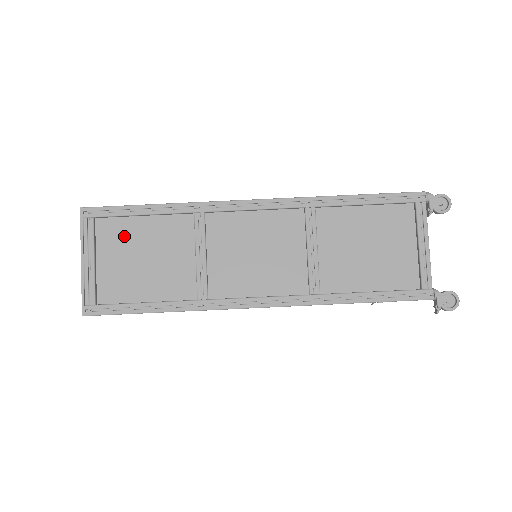
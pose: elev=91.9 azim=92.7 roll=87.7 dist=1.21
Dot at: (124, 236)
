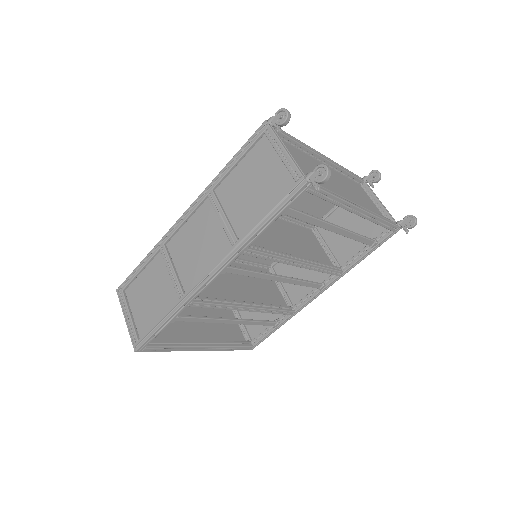
Dot at: (139, 290)
